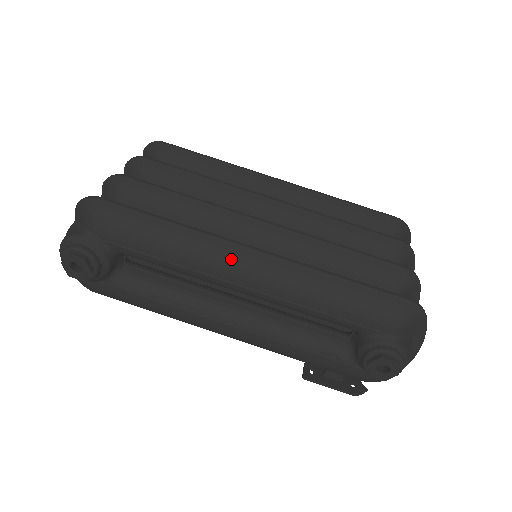
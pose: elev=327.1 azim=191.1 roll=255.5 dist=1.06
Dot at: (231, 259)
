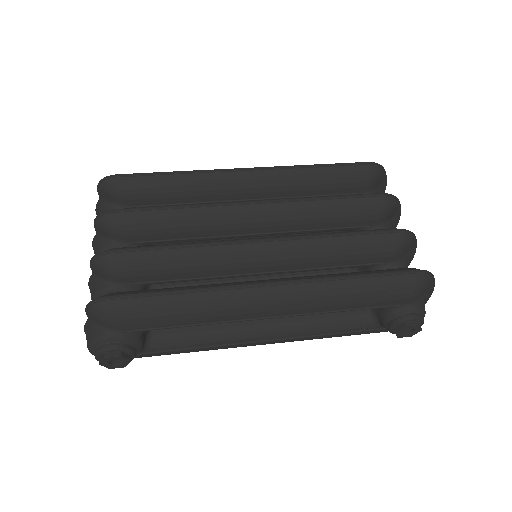
Dot at: (254, 302)
